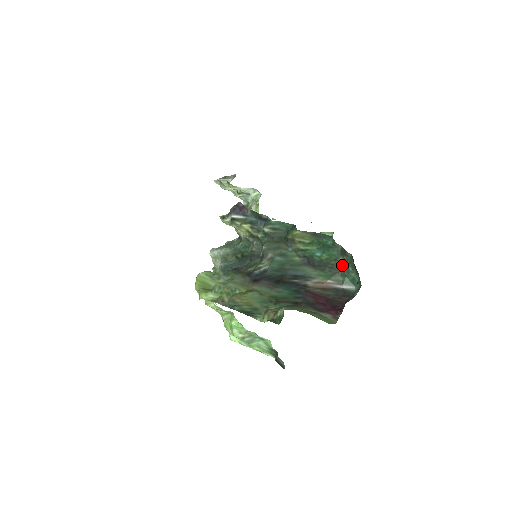
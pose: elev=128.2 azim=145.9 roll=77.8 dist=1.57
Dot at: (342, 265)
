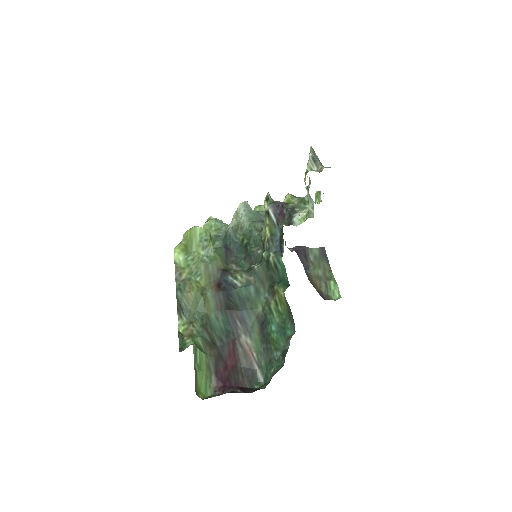
Dot at: (274, 358)
